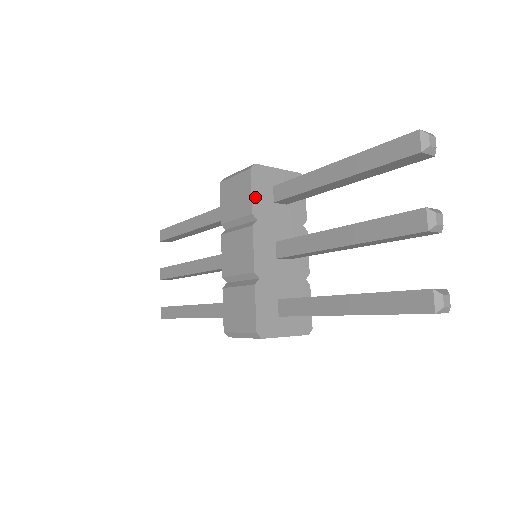
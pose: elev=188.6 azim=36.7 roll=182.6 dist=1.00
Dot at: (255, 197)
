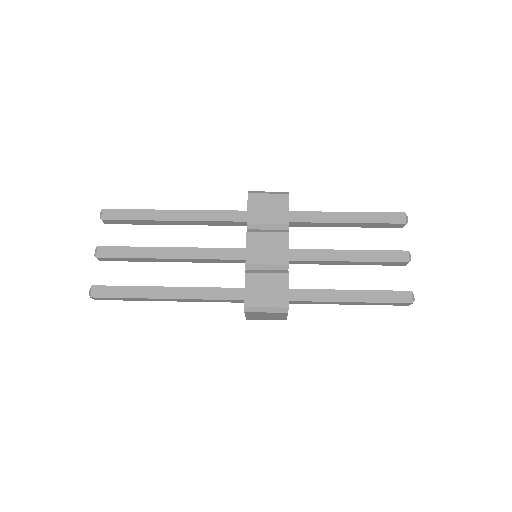
Dot at: (288, 214)
